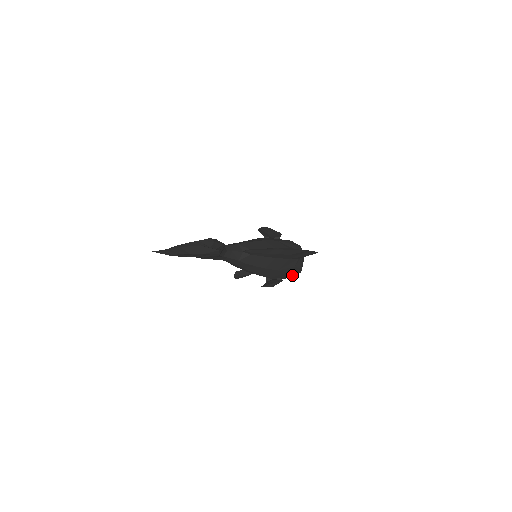
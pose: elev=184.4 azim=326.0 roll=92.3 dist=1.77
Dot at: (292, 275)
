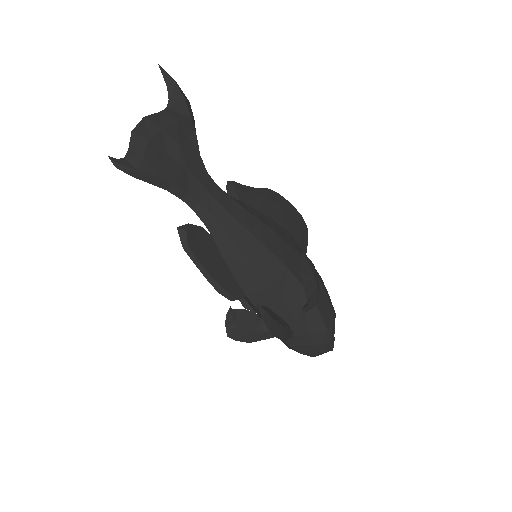
Dot at: (325, 295)
